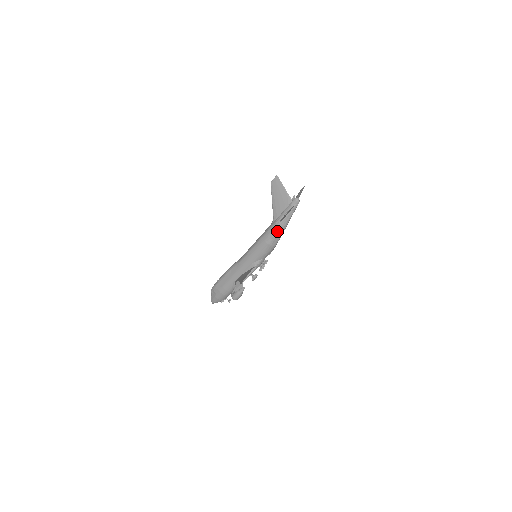
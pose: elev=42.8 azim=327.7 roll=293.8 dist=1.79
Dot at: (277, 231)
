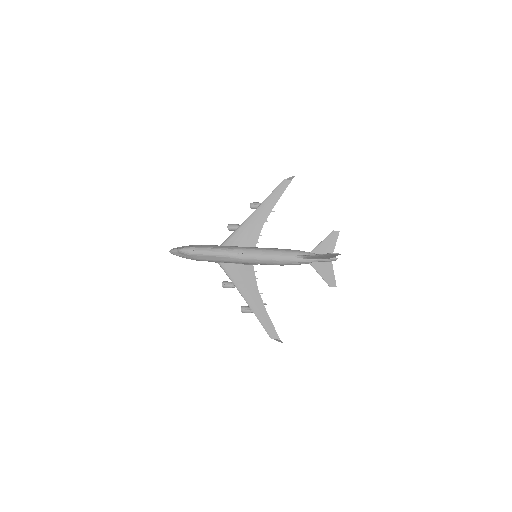
Dot at: (299, 264)
